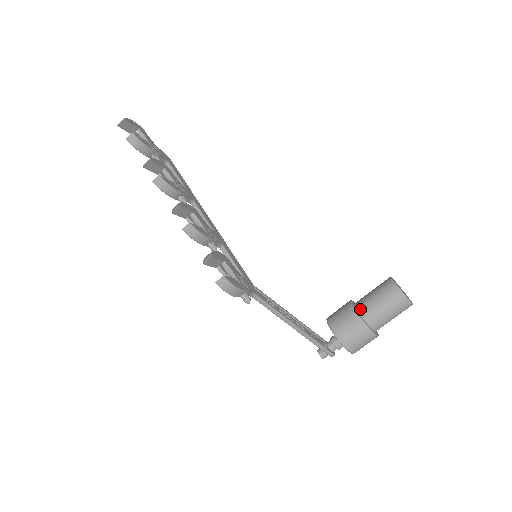
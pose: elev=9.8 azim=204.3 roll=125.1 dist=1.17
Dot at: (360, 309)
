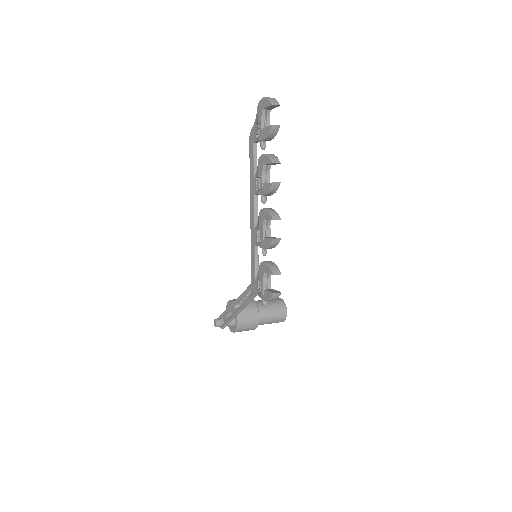
Dot at: (260, 311)
